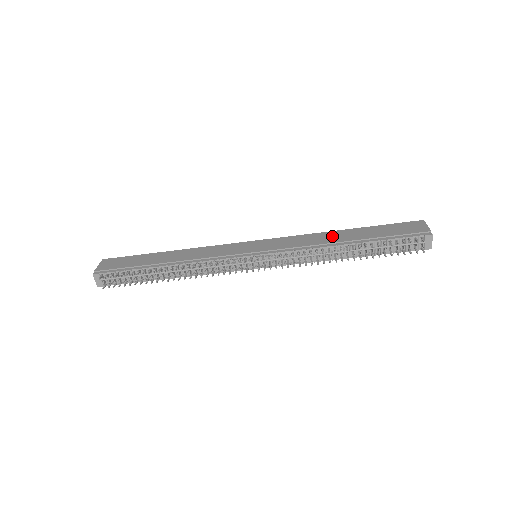
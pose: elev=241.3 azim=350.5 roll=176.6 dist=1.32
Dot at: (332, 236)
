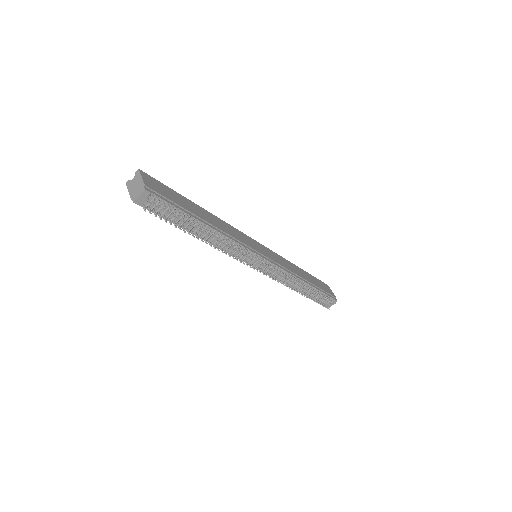
Dot at: (297, 270)
